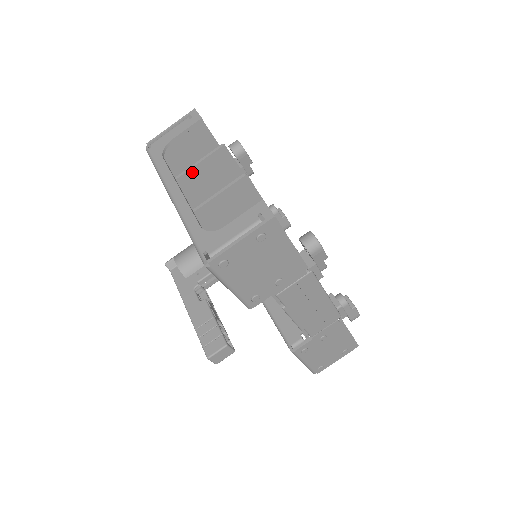
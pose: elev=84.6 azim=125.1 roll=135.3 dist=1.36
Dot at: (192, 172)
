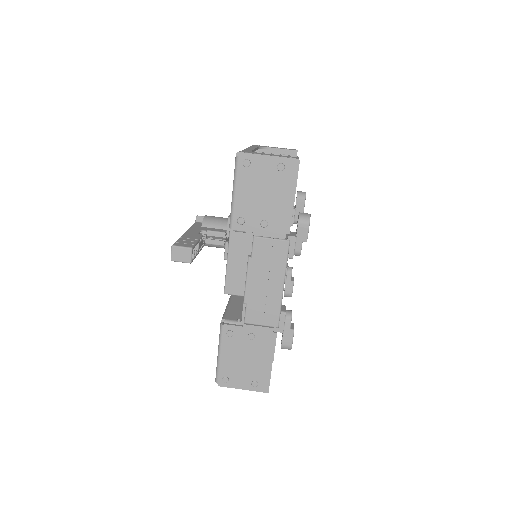
Dot at: occluded
